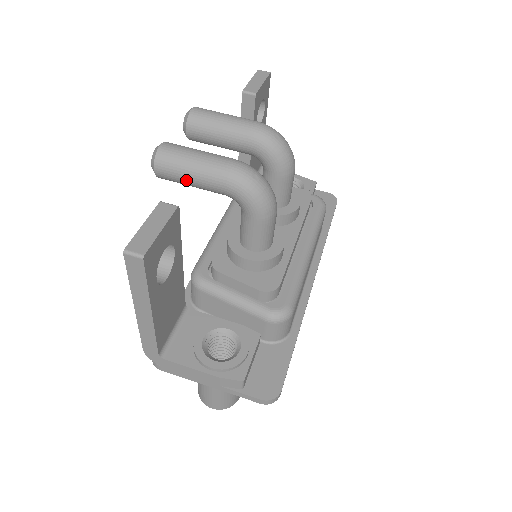
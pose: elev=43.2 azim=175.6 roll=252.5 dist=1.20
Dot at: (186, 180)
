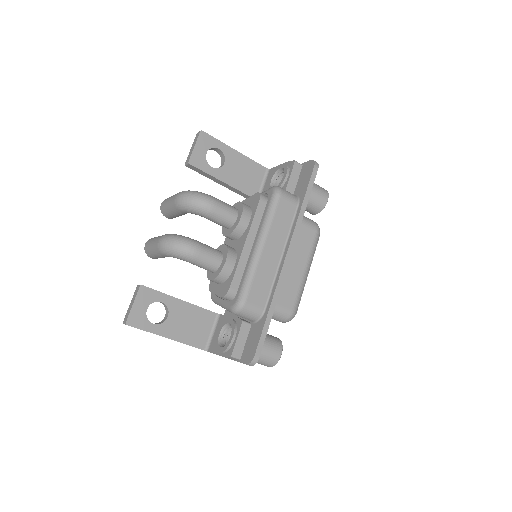
Dot at: occluded
